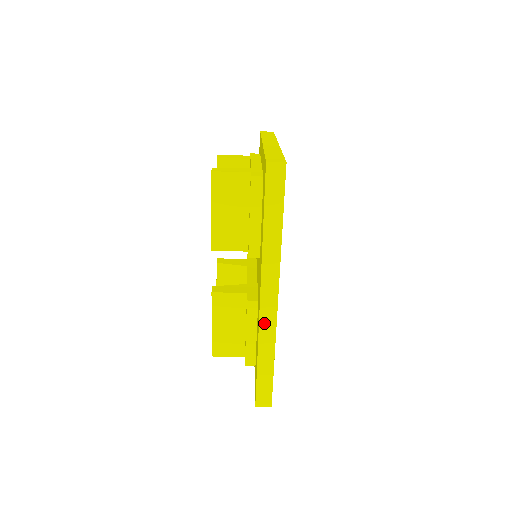
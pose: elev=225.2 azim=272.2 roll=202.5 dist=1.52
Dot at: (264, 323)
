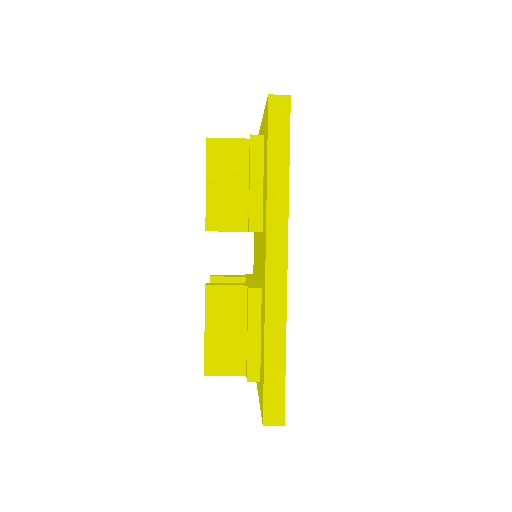
Dot at: (271, 298)
